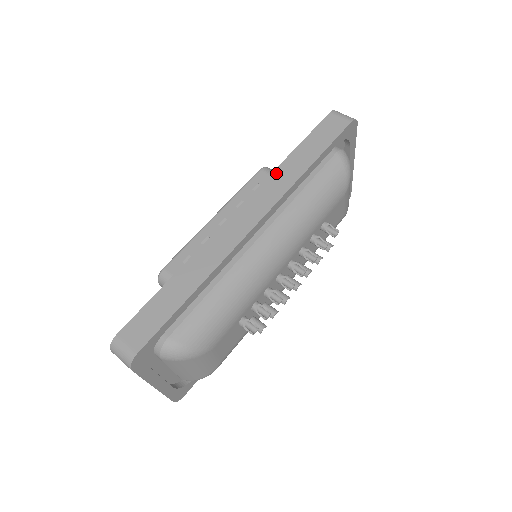
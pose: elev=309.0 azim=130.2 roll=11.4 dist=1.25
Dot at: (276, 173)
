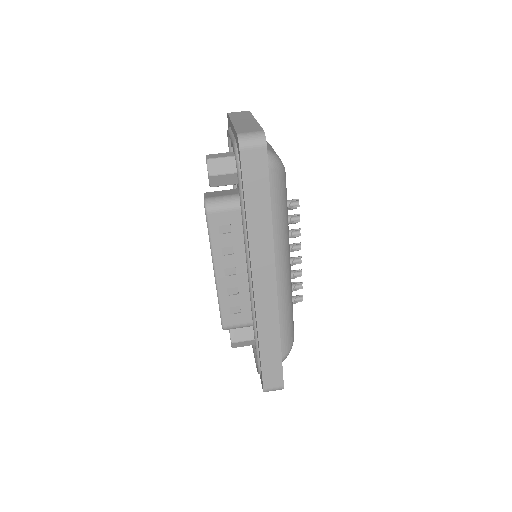
Dot at: (252, 241)
